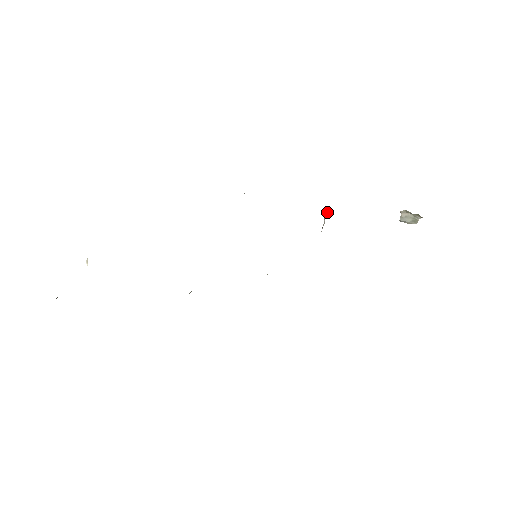
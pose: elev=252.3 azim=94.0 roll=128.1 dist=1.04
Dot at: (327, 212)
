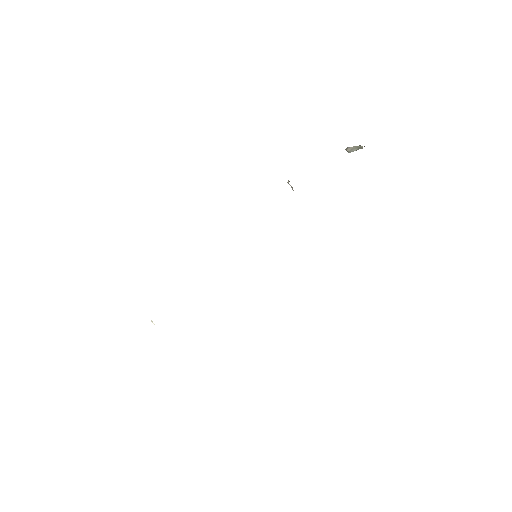
Dot at: occluded
